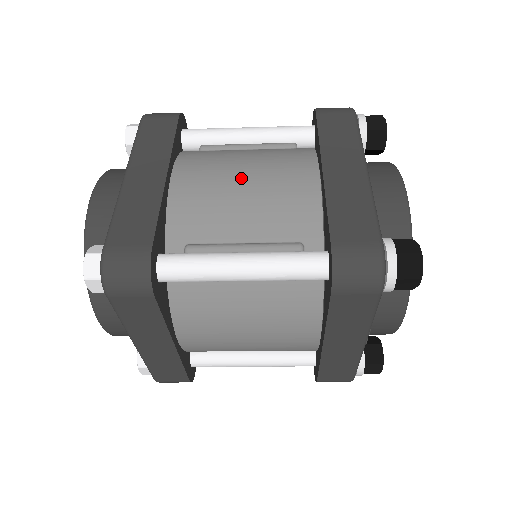
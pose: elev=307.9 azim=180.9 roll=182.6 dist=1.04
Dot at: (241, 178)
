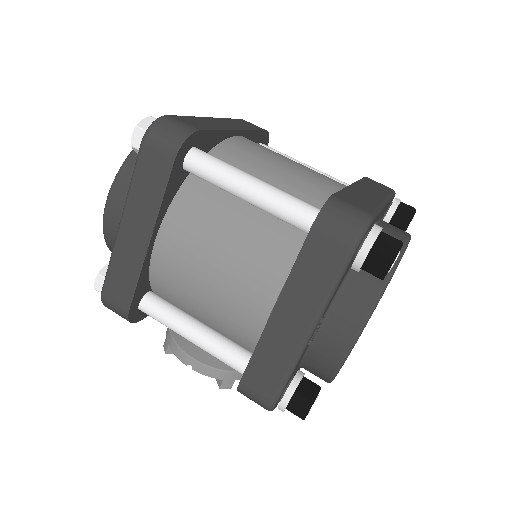
Dot at: (288, 160)
